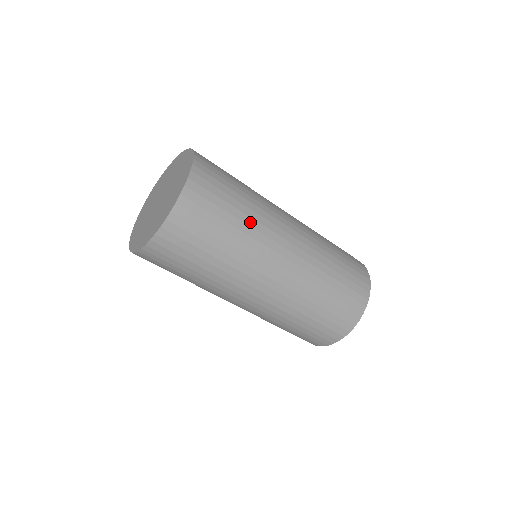
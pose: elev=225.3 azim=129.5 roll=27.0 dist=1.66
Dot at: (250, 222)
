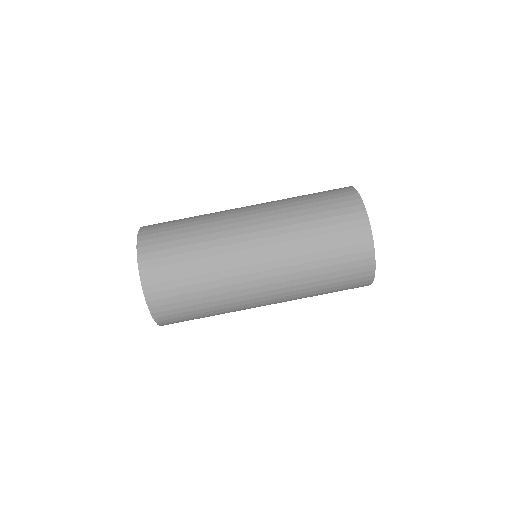
Dot at: occluded
